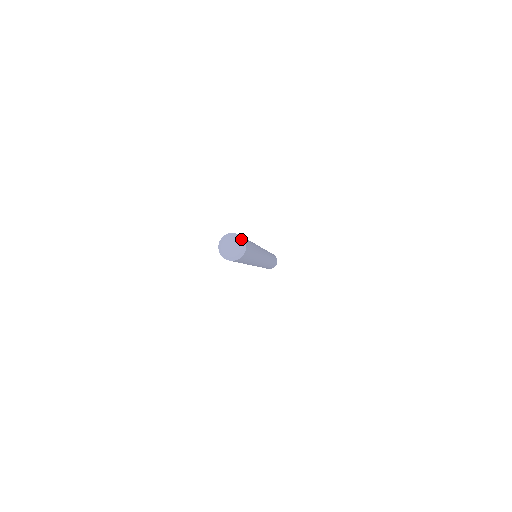
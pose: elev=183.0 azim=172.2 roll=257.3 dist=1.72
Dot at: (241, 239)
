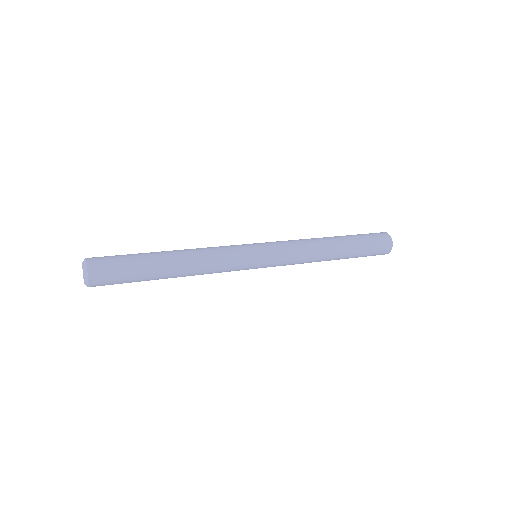
Dot at: (84, 266)
